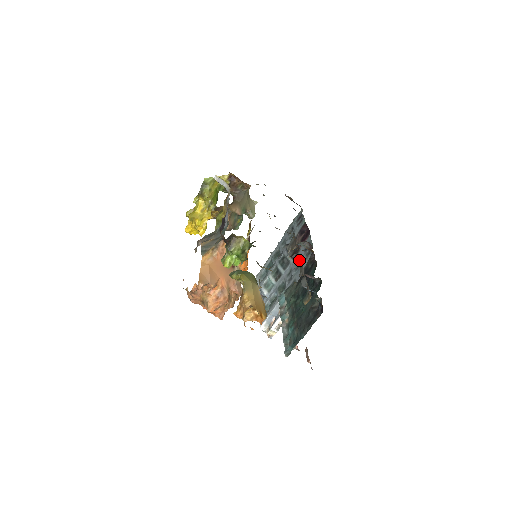
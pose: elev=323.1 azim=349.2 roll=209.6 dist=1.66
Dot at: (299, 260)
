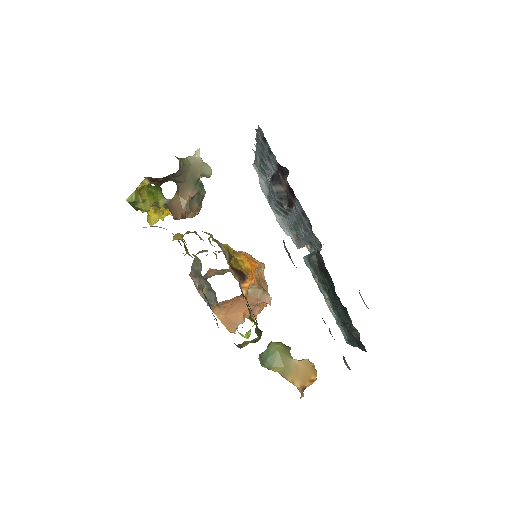
Dot at: (302, 221)
